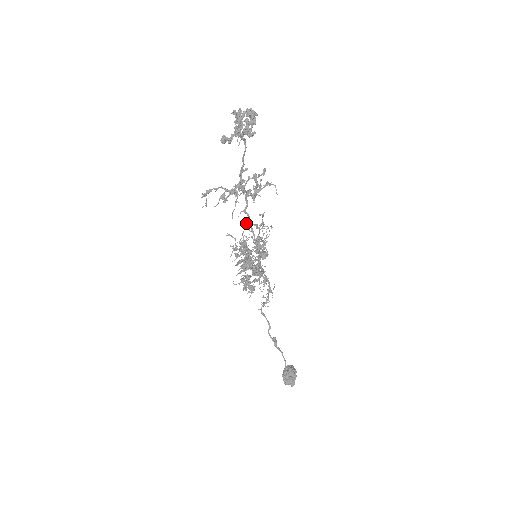
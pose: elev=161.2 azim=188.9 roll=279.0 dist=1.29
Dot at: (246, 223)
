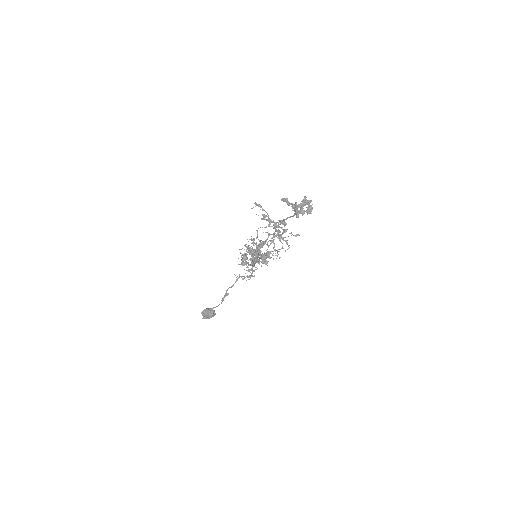
Dot at: (274, 239)
